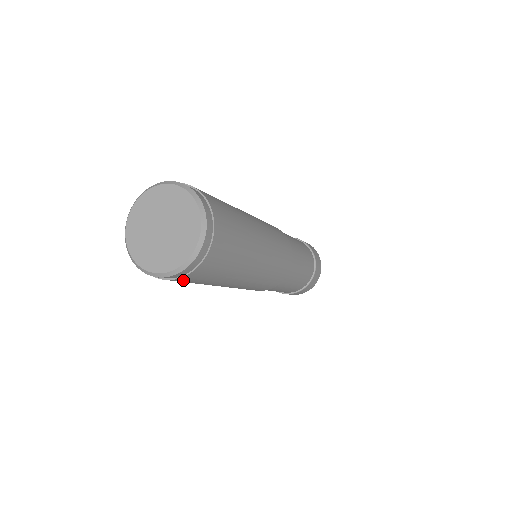
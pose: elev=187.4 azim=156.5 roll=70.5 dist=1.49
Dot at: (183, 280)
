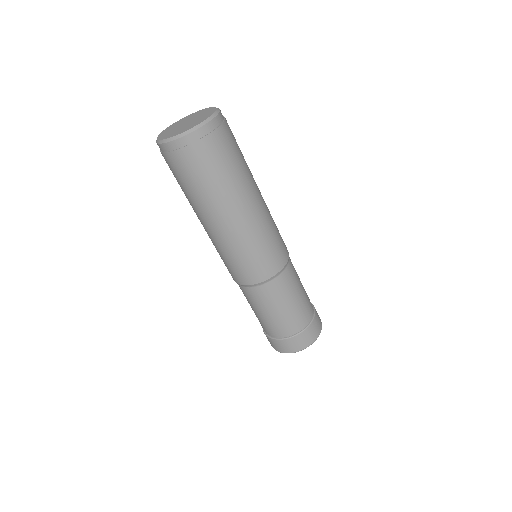
Dot at: (209, 147)
